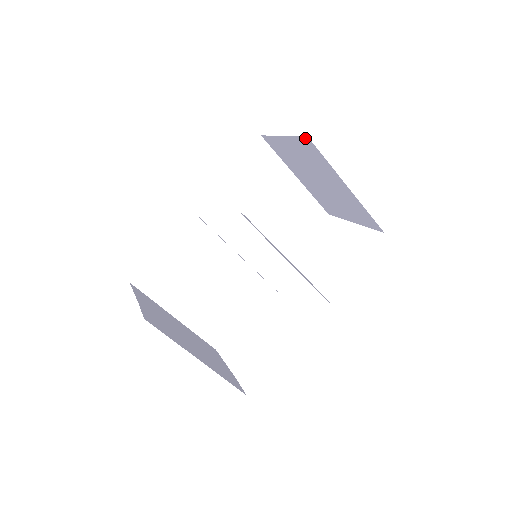
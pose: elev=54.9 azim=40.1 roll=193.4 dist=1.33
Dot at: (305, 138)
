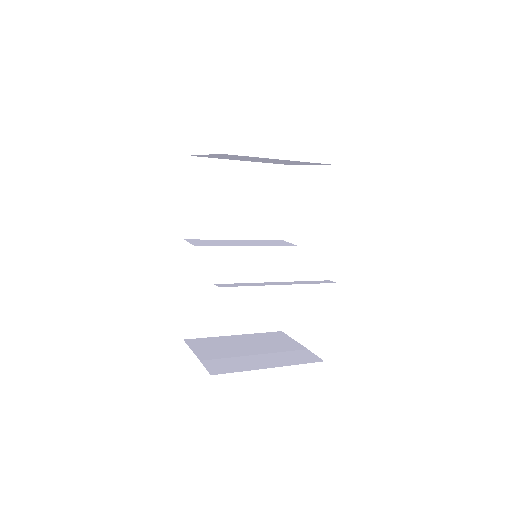
Dot at: (220, 154)
